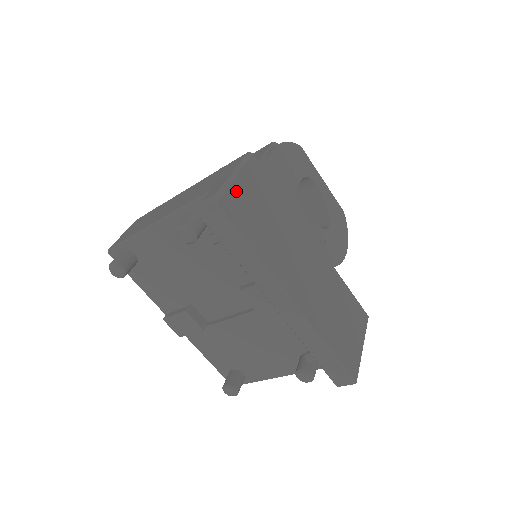
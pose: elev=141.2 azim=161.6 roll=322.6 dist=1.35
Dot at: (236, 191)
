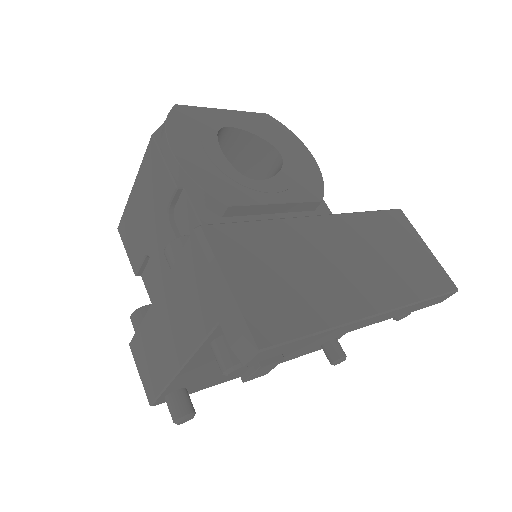
Dot at: (247, 301)
